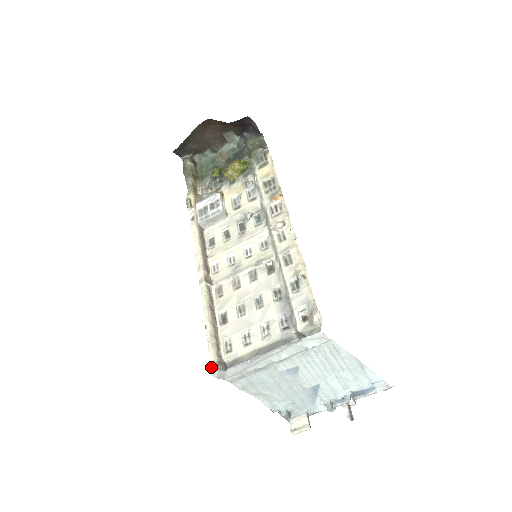
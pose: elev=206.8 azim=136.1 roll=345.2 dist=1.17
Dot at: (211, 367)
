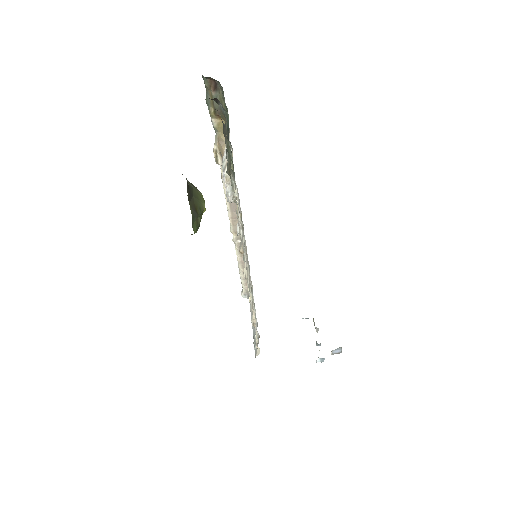
Dot at: (242, 292)
